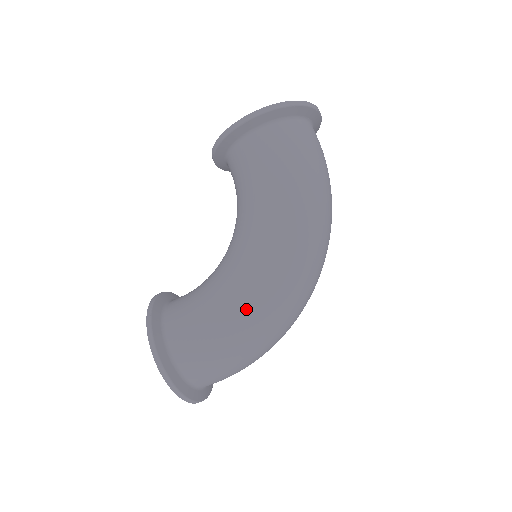
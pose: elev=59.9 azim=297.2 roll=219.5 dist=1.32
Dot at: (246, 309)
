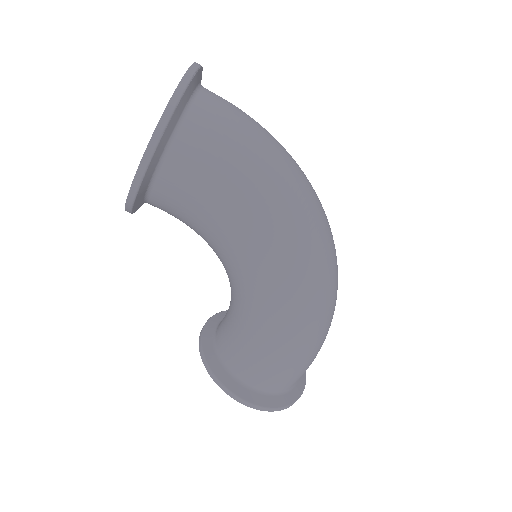
Dot at: (298, 327)
